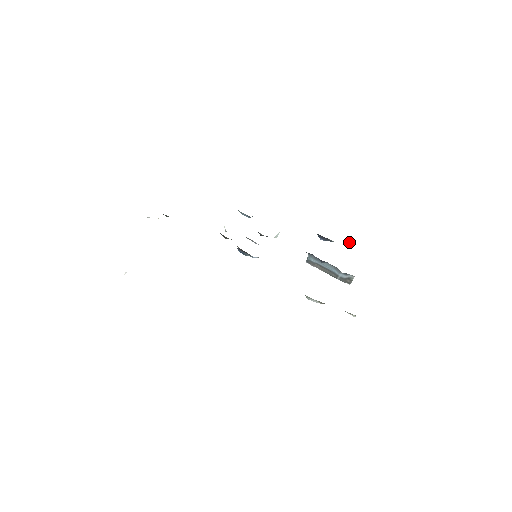
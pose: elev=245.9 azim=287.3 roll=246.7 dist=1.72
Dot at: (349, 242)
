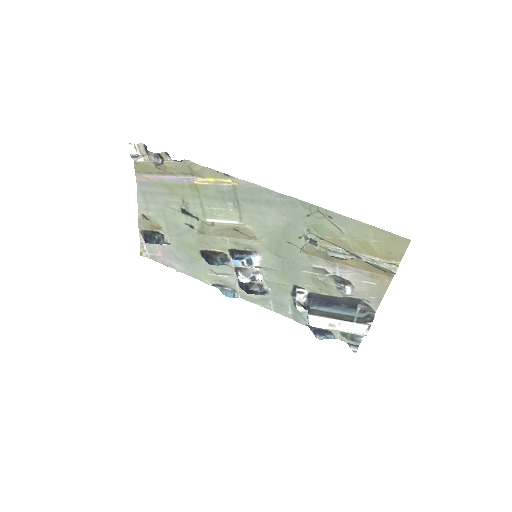
Dot at: (352, 344)
